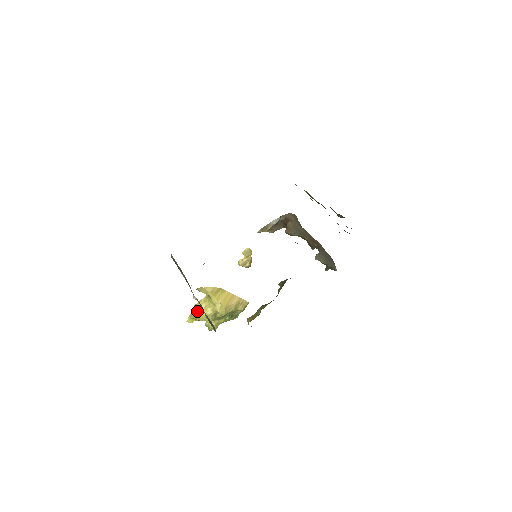
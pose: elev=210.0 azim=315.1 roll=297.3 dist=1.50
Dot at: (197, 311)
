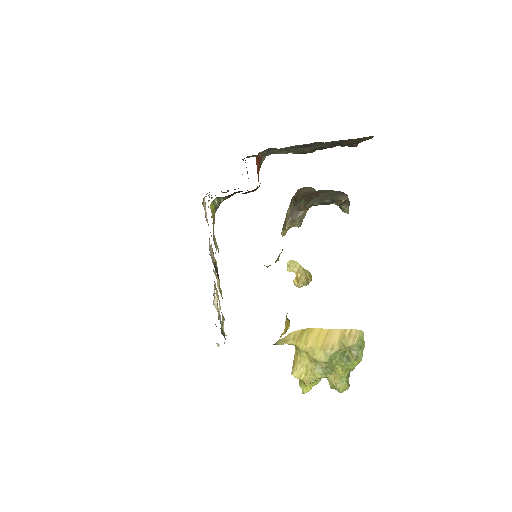
Dot at: (295, 371)
